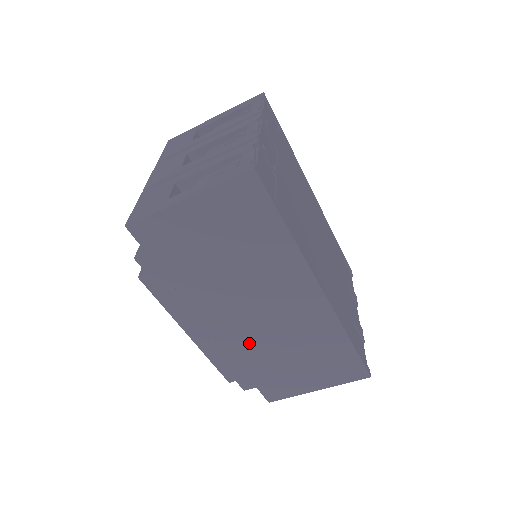
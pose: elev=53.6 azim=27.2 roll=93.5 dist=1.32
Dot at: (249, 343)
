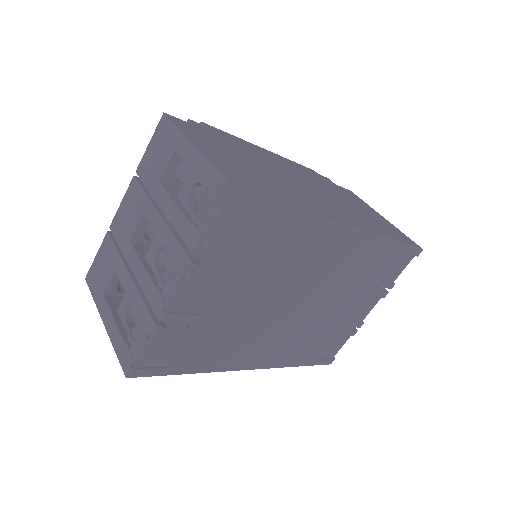
Dot at: occluded
